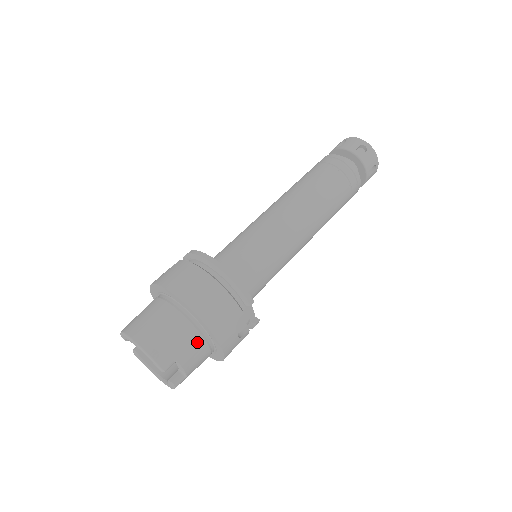
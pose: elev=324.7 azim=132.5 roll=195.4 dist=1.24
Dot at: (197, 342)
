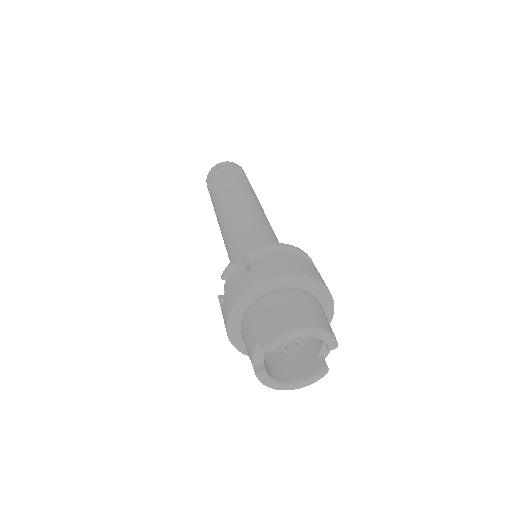
Dot at: occluded
